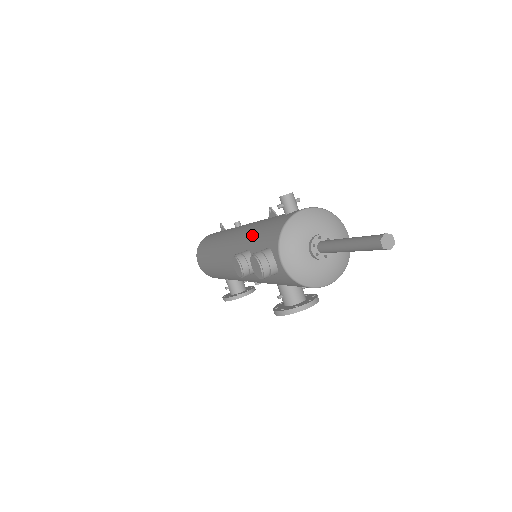
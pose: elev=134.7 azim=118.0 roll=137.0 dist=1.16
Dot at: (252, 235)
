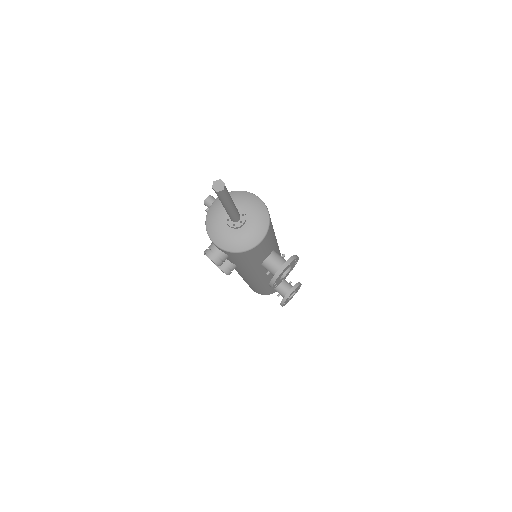
Dot at: occluded
